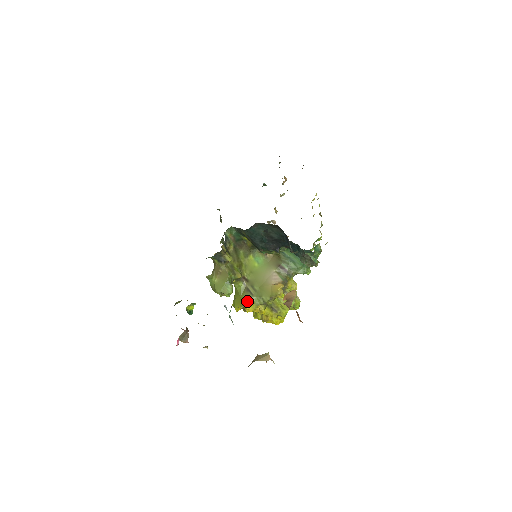
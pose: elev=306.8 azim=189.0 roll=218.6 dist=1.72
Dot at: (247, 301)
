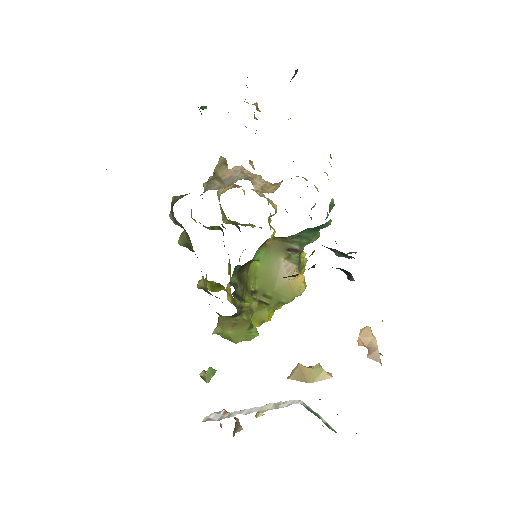
Dot at: (265, 316)
